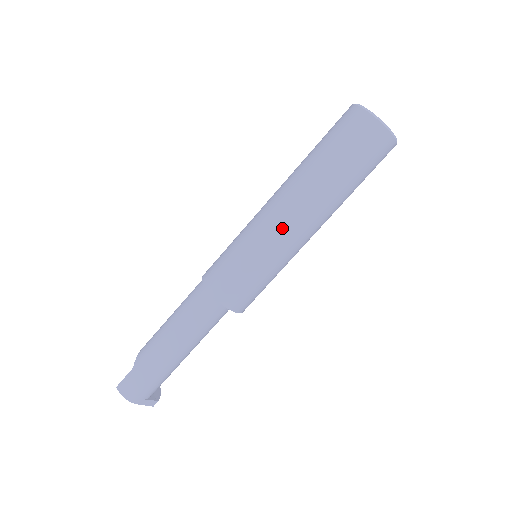
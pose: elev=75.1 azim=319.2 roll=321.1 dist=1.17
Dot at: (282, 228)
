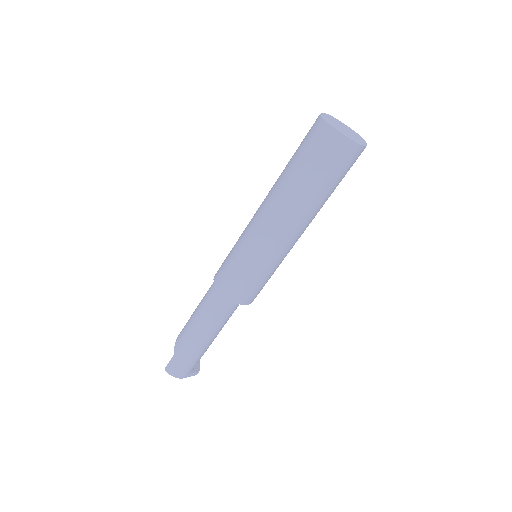
Dot at: (274, 238)
